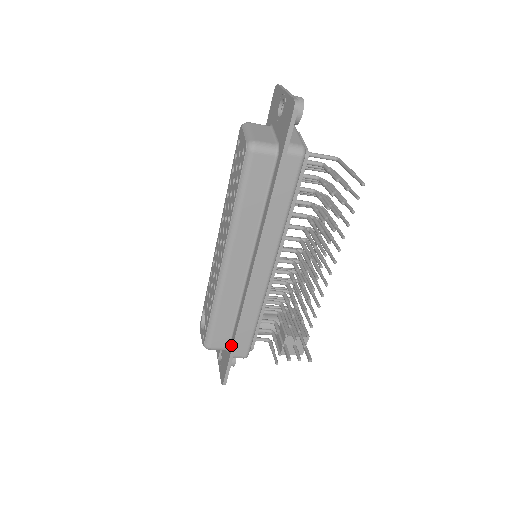
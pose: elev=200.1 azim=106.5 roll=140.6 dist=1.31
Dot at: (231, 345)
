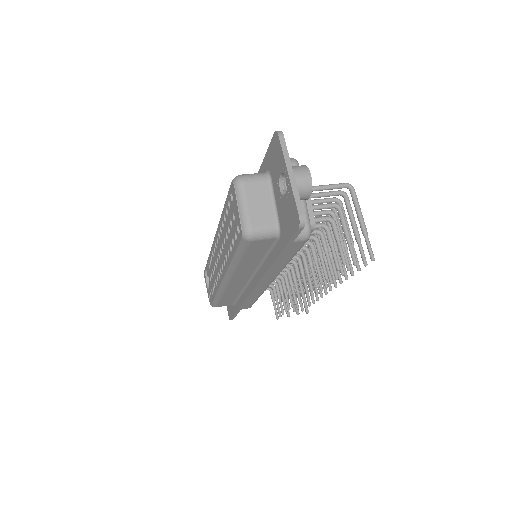
Dot at: (236, 308)
